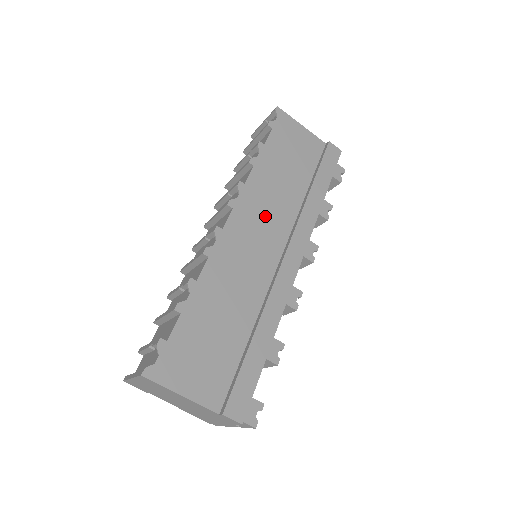
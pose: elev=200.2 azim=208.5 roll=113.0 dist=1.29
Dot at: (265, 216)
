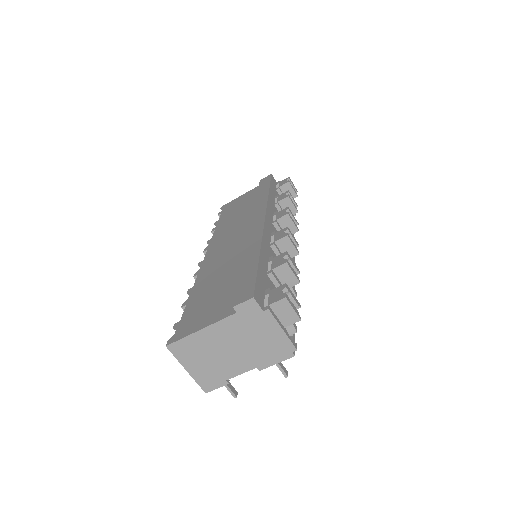
Dot at: (232, 233)
